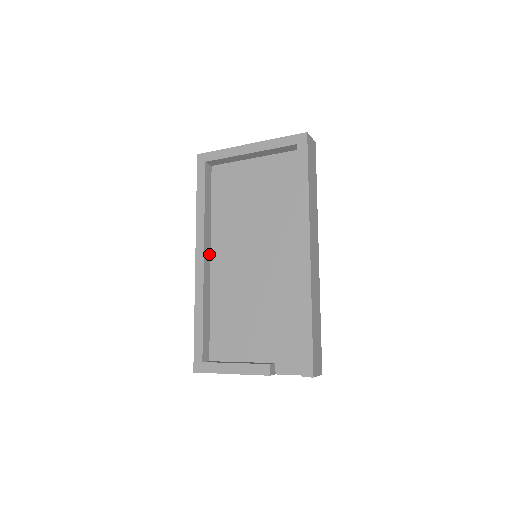
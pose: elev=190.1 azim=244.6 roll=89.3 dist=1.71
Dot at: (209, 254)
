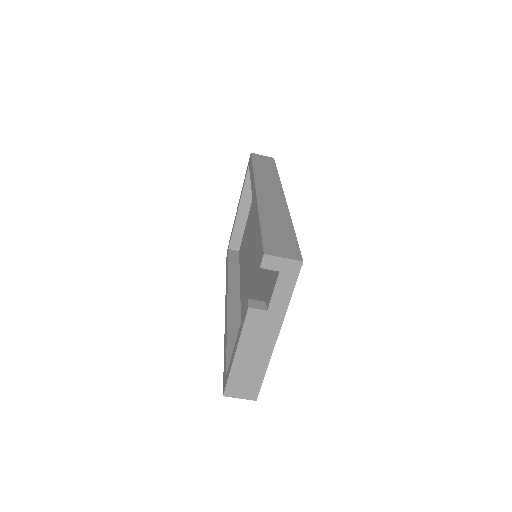
Dot at: (238, 298)
